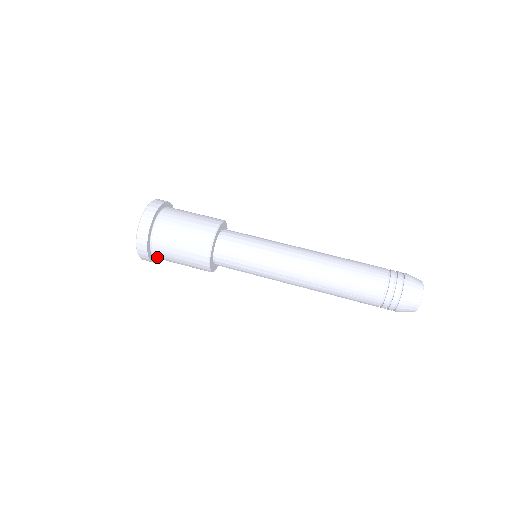
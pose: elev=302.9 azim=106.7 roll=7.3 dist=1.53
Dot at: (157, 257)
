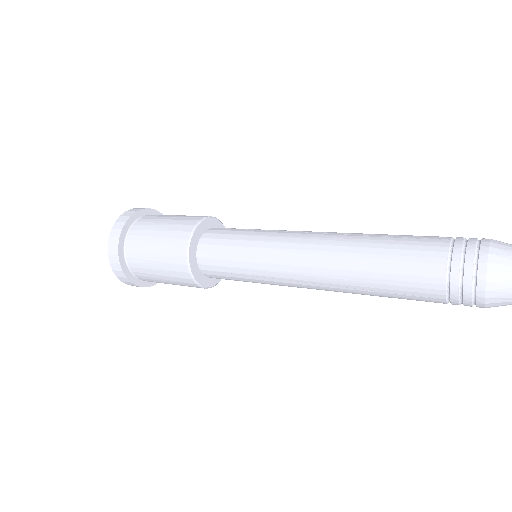
Dot at: occluded
